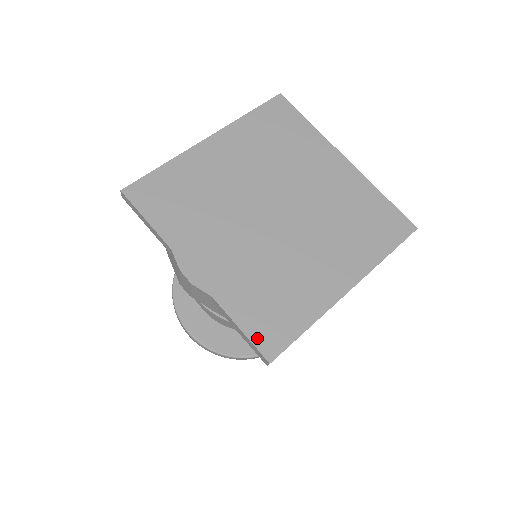
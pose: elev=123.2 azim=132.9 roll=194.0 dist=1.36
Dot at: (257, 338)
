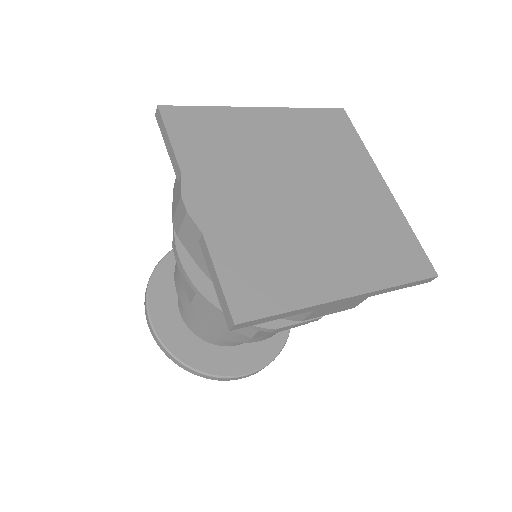
Dot at: (232, 293)
